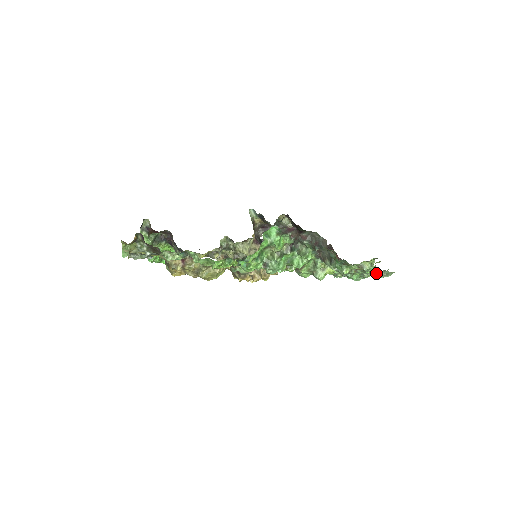
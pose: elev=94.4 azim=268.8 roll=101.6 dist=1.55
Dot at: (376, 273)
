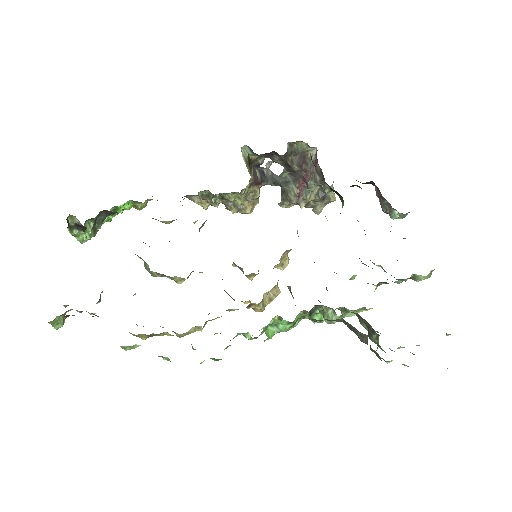
Dot at: occluded
